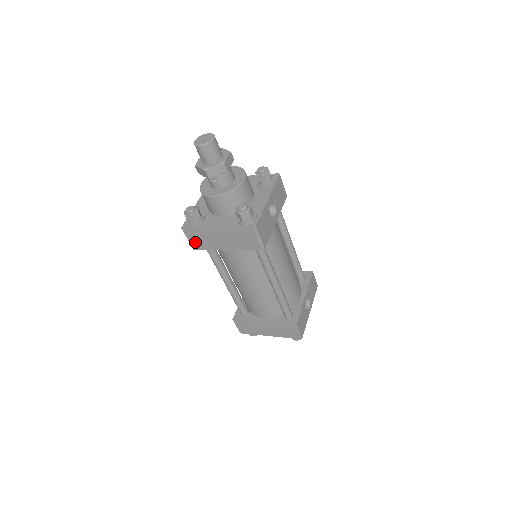
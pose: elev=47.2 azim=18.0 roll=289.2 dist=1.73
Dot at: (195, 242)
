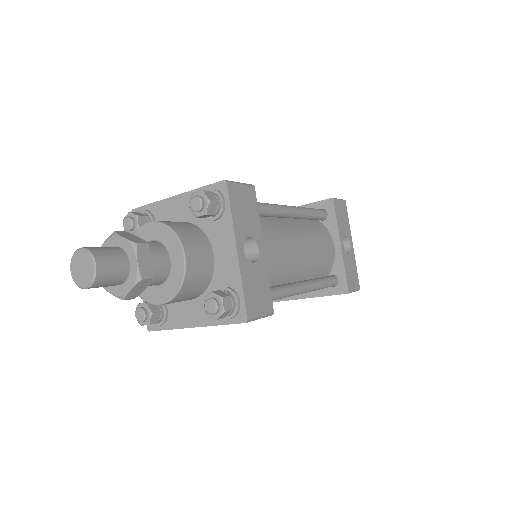
Dot at: occluded
